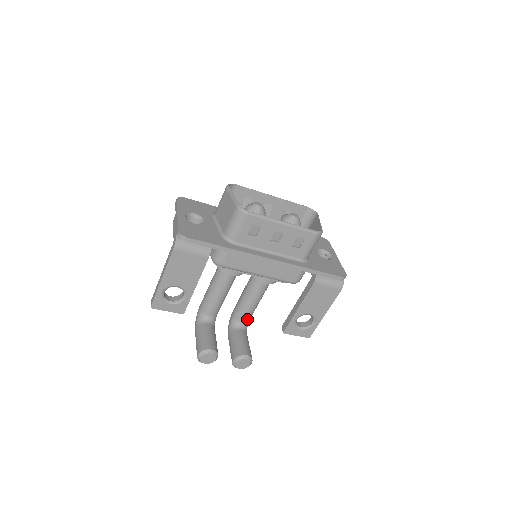
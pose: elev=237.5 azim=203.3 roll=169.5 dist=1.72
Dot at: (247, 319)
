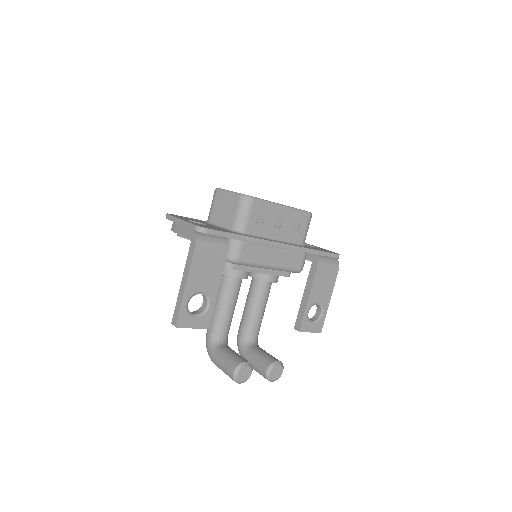
Dot at: (257, 333)
